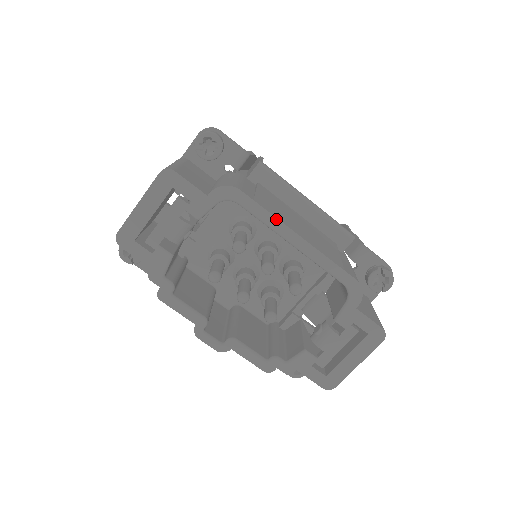
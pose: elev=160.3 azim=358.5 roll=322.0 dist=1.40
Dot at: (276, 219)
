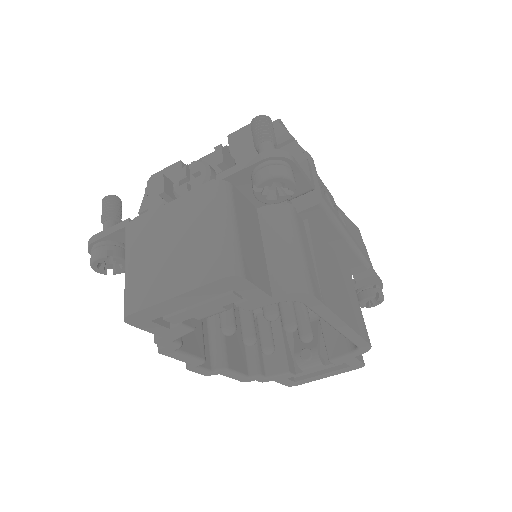
Dot at: (334, 315)
